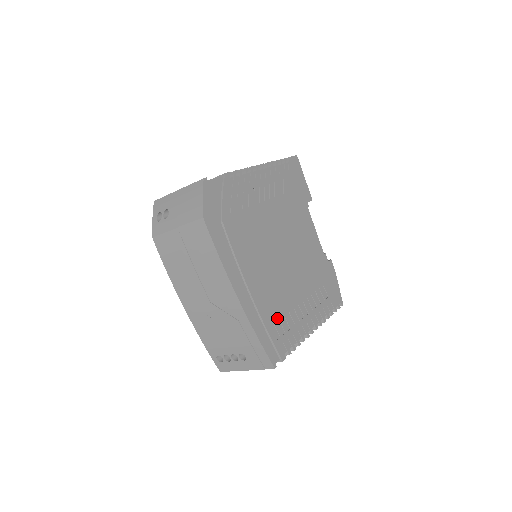
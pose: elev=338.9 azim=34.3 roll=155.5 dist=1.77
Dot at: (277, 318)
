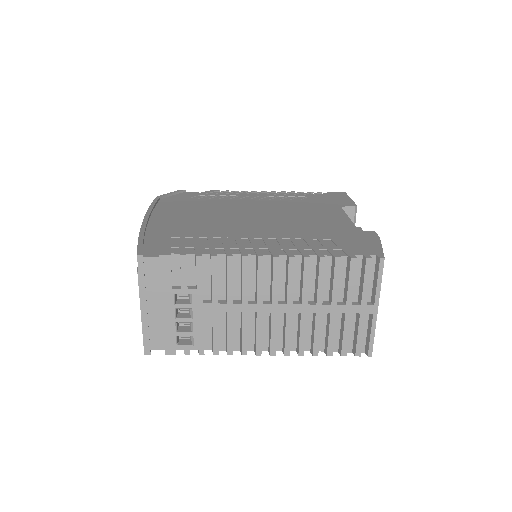
Dot at: (191, 236)
